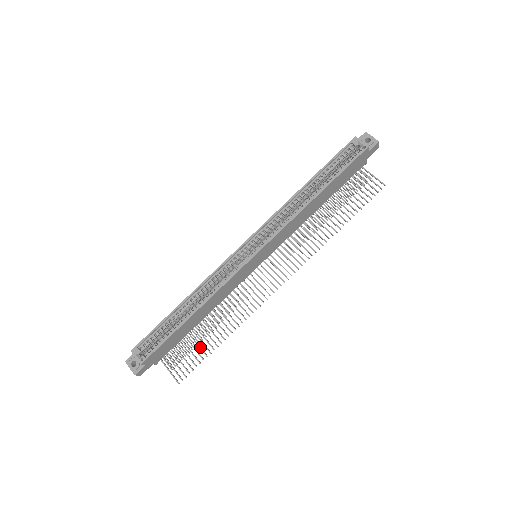
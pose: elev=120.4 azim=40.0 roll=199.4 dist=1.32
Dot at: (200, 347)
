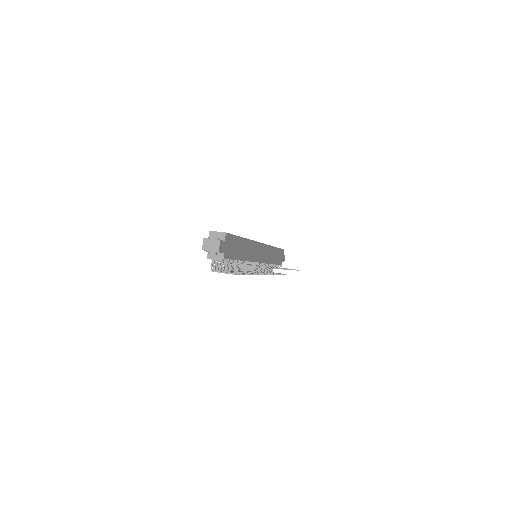
Dot at: occluded
